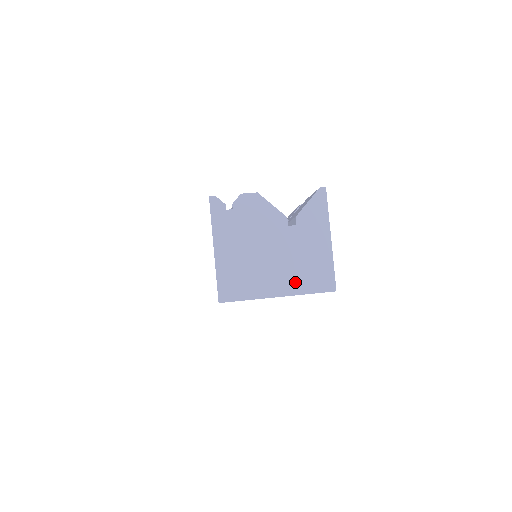
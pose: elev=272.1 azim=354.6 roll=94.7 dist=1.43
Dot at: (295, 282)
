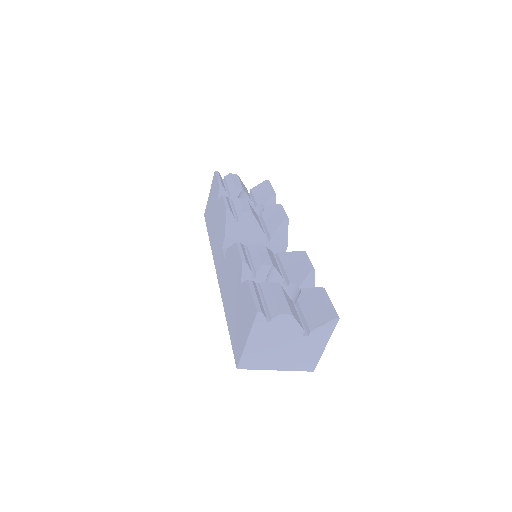
Dot at: (291, 365)
